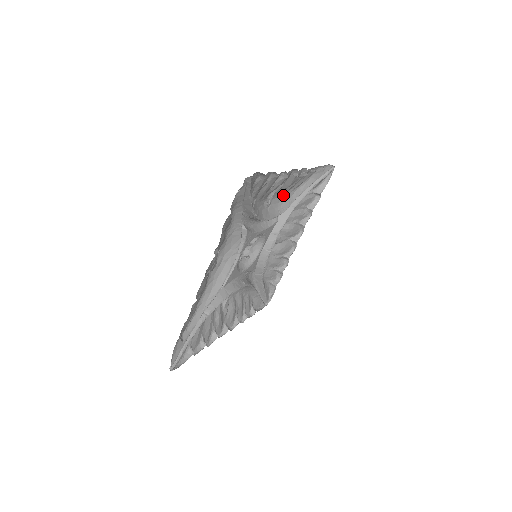
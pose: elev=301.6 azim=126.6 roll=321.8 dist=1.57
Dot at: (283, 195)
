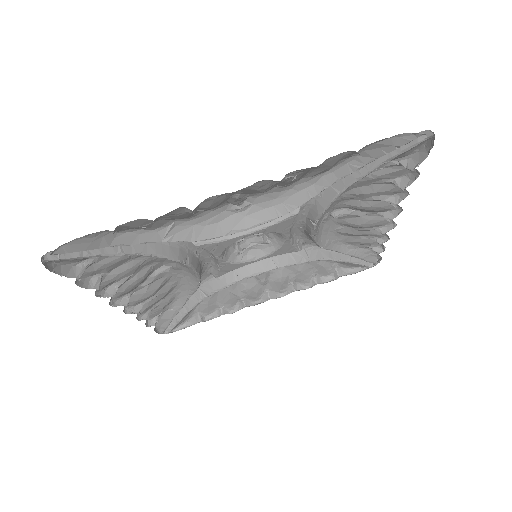
Dot at: (285, 187)
